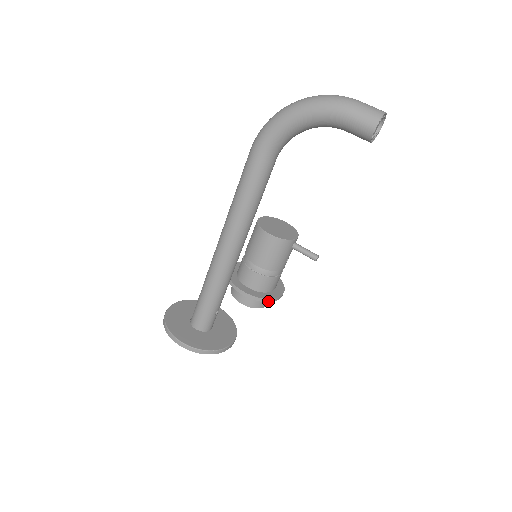
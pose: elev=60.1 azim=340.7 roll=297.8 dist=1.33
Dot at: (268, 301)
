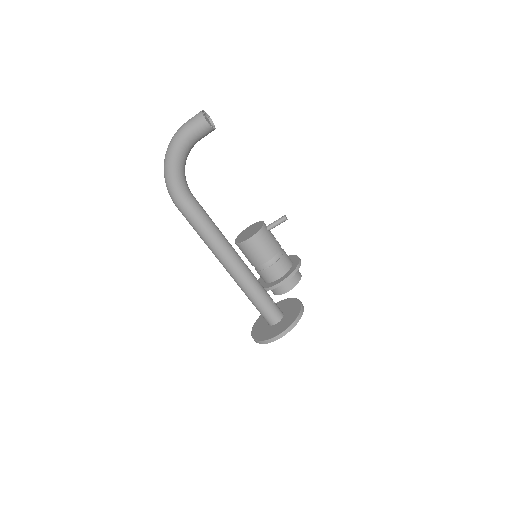
Dot at: (296, 271)
